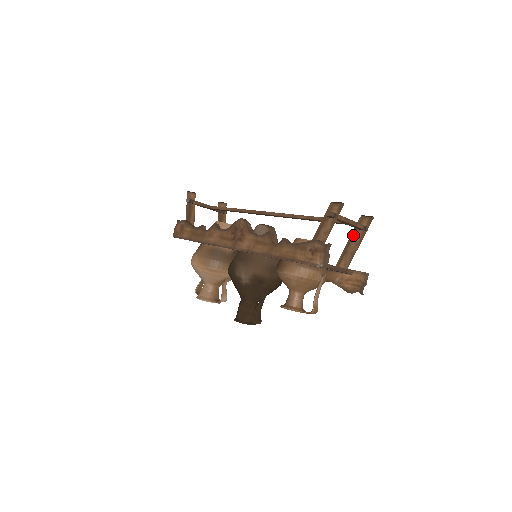
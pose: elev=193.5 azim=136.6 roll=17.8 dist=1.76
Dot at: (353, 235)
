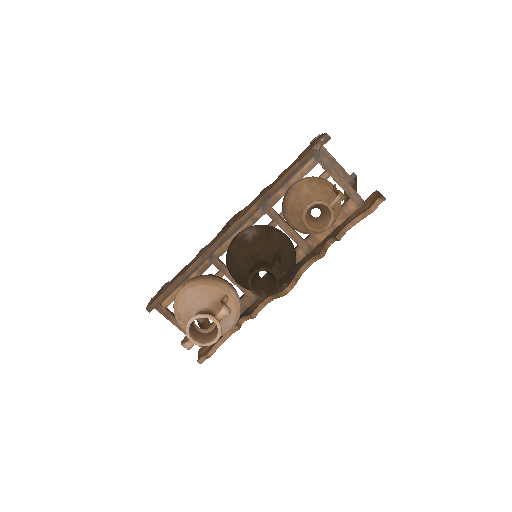
Dot at: occluded
